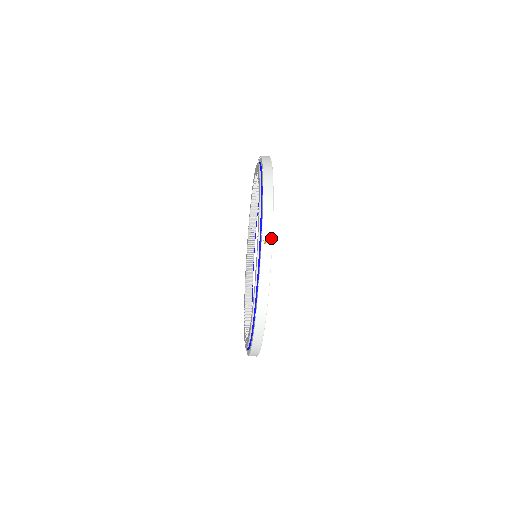
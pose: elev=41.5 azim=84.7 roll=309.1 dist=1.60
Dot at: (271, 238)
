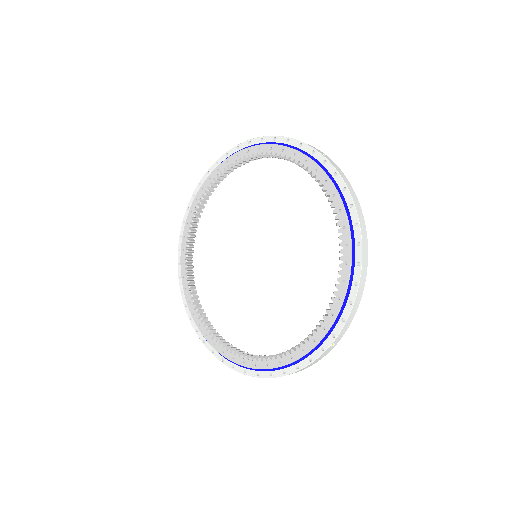
Dot at: occluded
